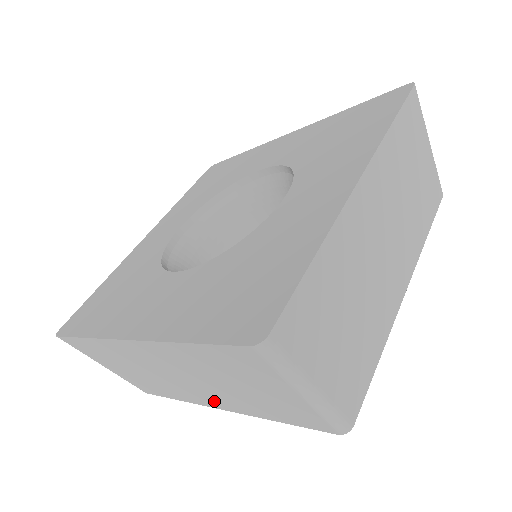
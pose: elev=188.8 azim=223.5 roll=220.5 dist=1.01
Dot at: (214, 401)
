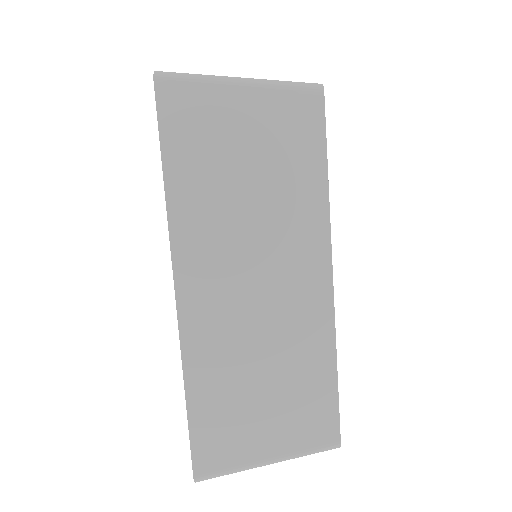
Dot at: occluded
